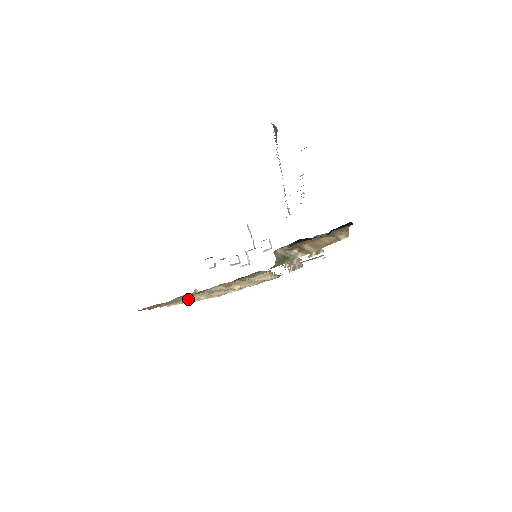
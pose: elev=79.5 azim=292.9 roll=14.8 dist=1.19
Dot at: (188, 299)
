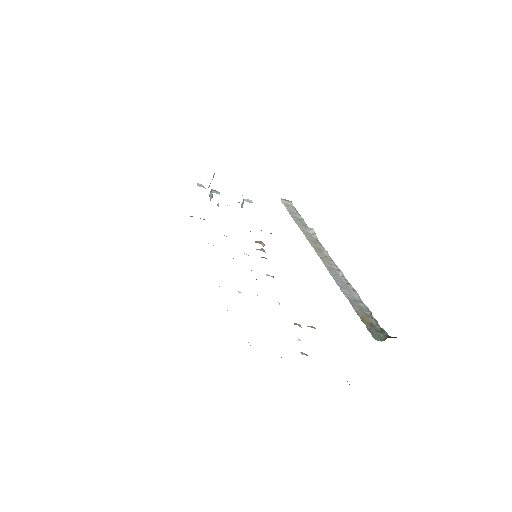
Dot at: occluded
